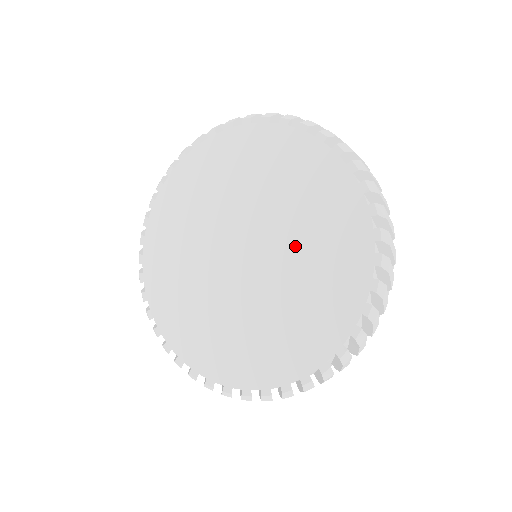
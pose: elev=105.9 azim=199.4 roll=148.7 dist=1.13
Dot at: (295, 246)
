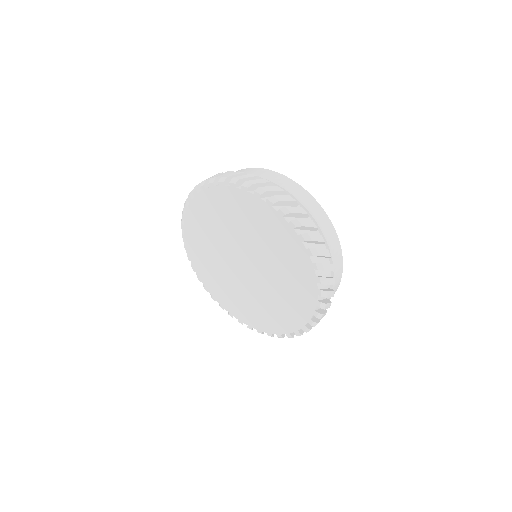
Dot at: (275, 276)
